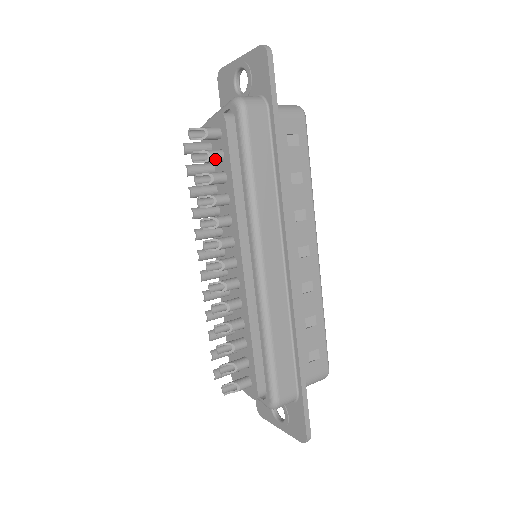
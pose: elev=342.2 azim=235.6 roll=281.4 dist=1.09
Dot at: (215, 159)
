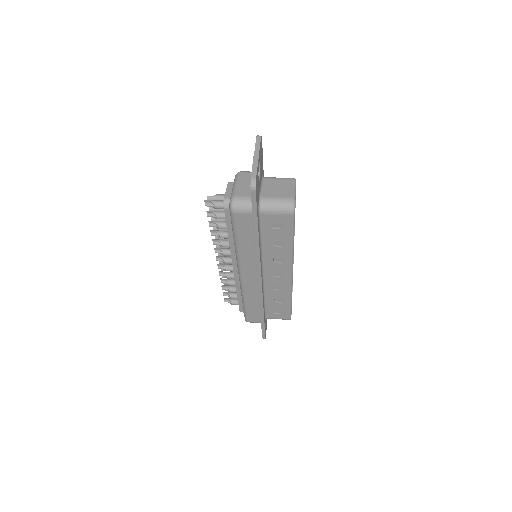
Dot at: occluded
